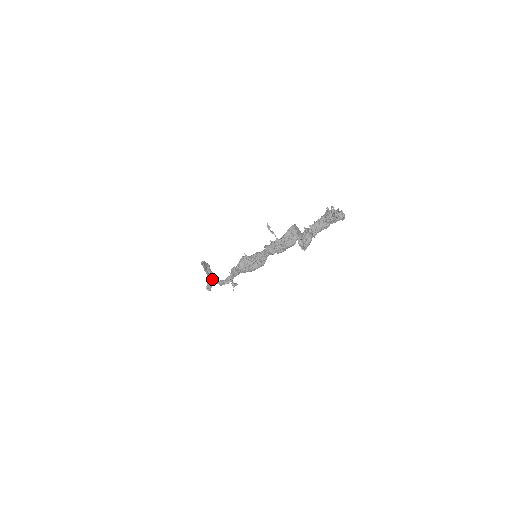
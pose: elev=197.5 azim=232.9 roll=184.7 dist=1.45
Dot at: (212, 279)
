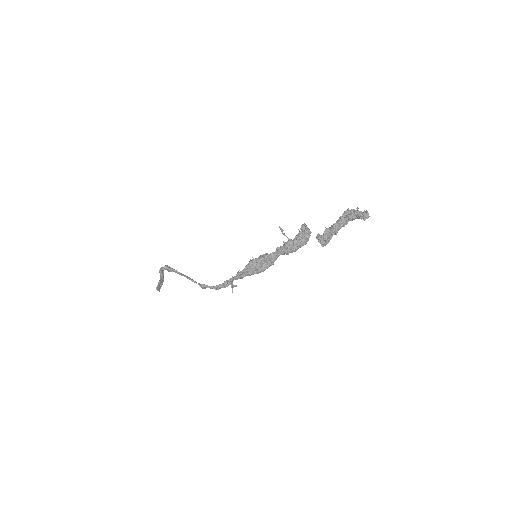
Dot at: (205, 286)
